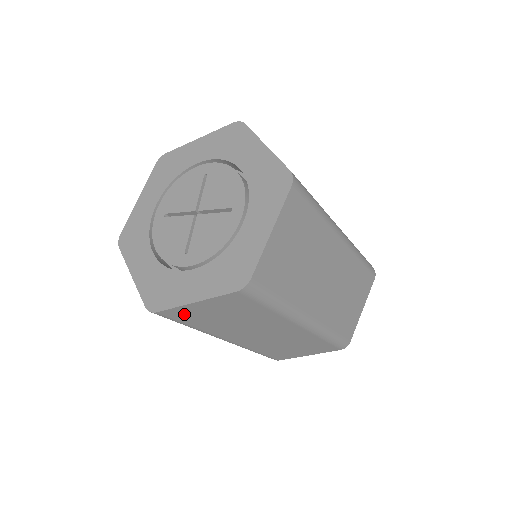
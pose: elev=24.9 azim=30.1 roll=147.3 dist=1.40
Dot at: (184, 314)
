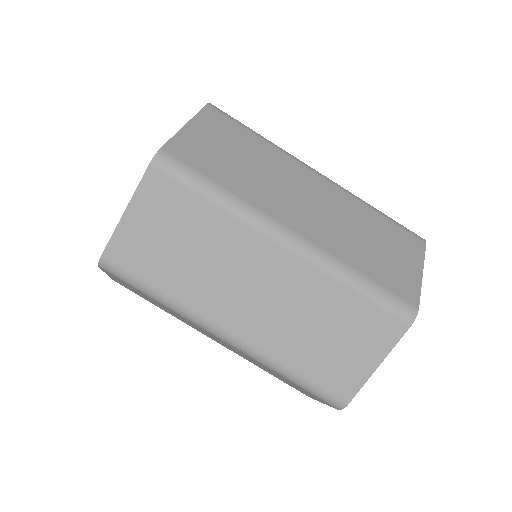
Dot at: (131, 251)
